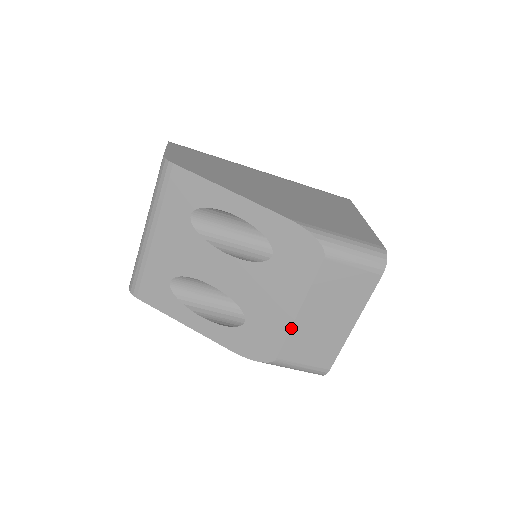
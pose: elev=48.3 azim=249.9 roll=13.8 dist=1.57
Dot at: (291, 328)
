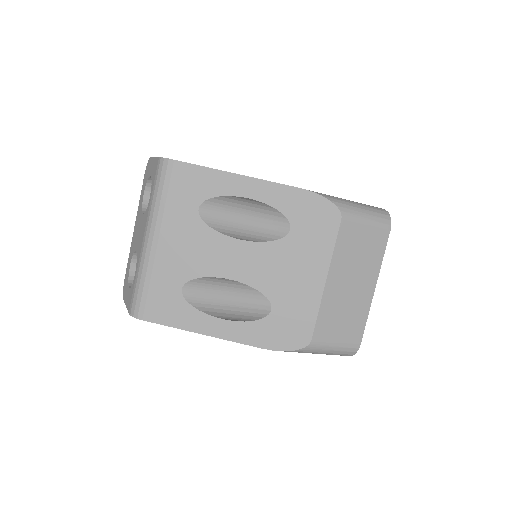
Dot at: (321, 301)
